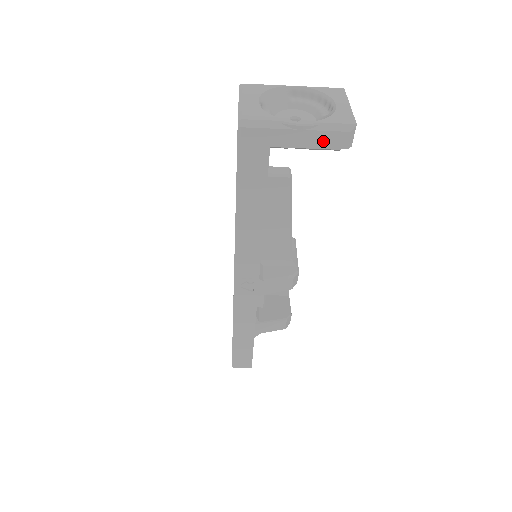
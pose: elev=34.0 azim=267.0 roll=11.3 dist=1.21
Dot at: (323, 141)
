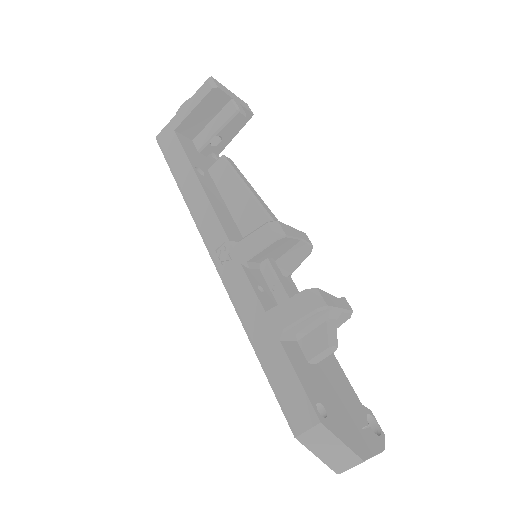
Dot at: (197, 99)
